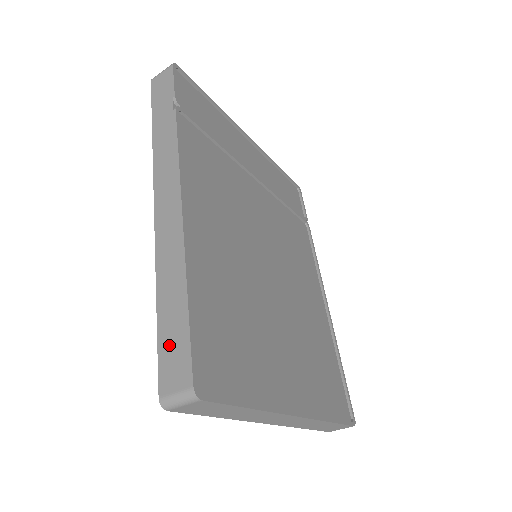
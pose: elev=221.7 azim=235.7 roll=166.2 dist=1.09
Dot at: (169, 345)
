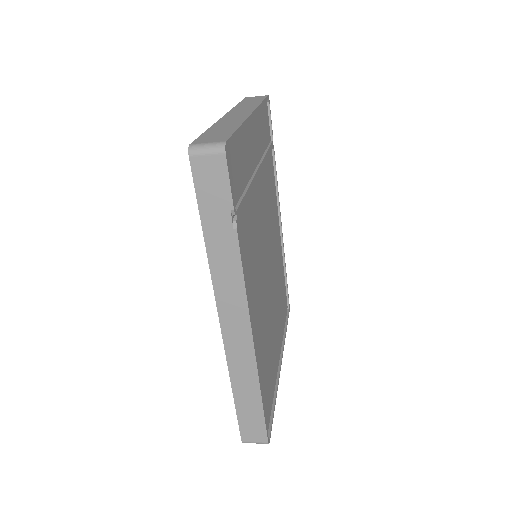
Dot at: (248, 420)
